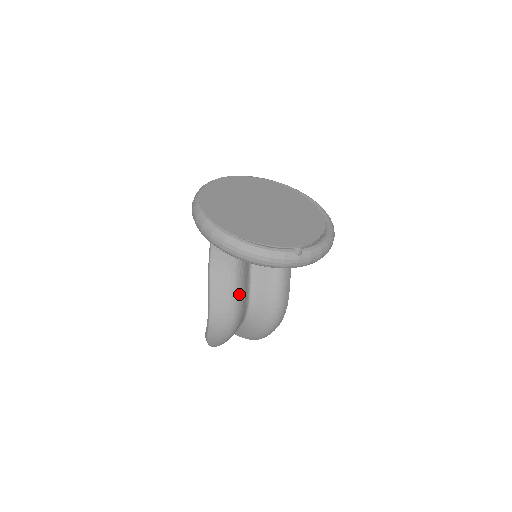
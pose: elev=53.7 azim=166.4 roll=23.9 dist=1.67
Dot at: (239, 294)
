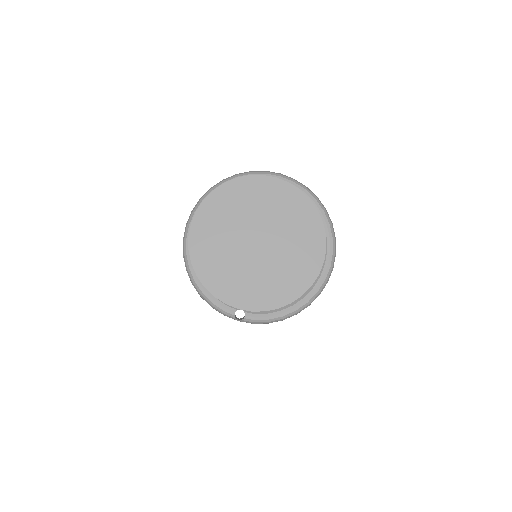
Dot at: occluded
